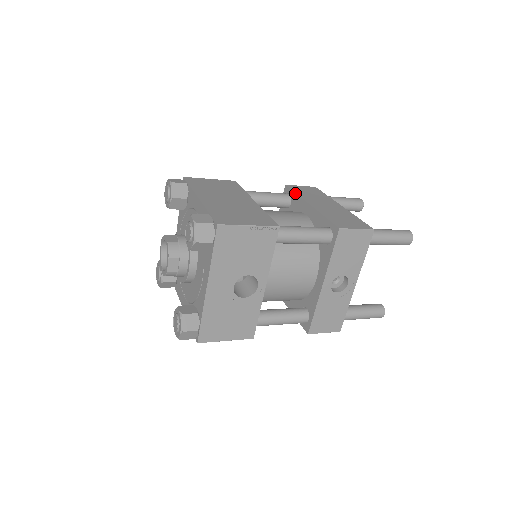
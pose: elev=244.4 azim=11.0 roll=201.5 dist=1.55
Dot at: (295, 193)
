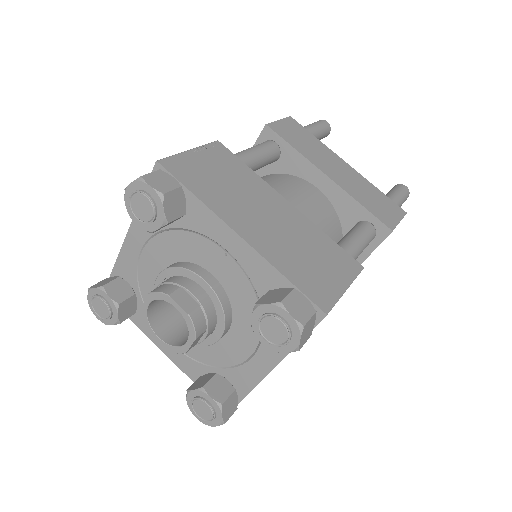
Dot at: (292, 147)
